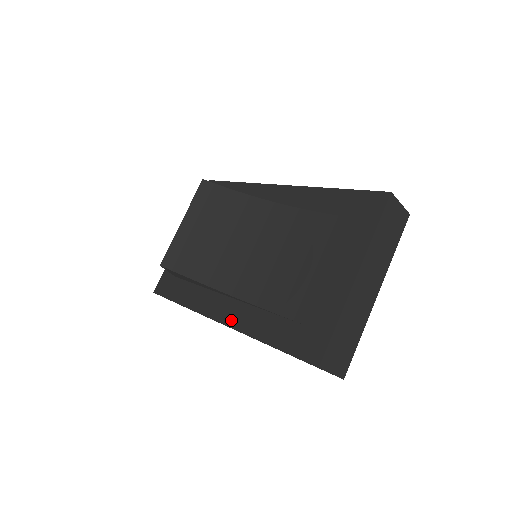
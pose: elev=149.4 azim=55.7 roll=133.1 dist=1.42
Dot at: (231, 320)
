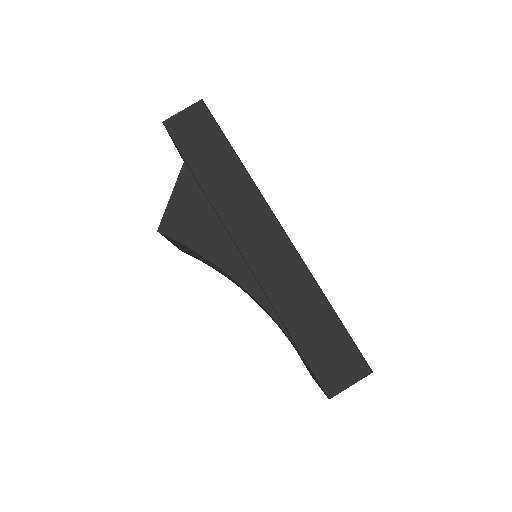
Dot at: occluded
